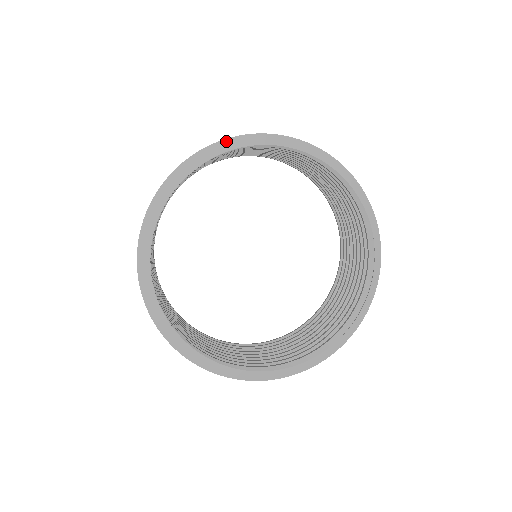
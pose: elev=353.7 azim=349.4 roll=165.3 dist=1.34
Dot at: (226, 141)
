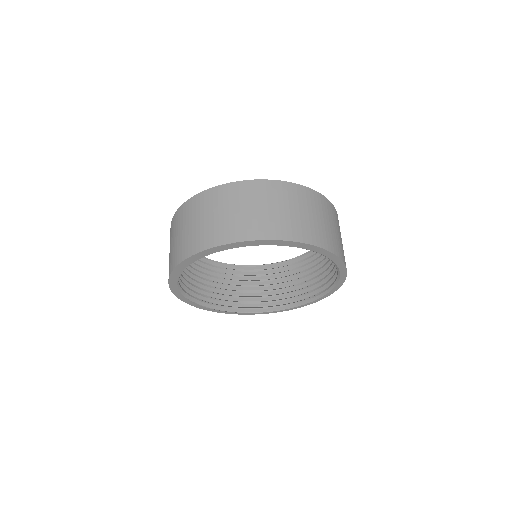
Dot at: (317, 248)
